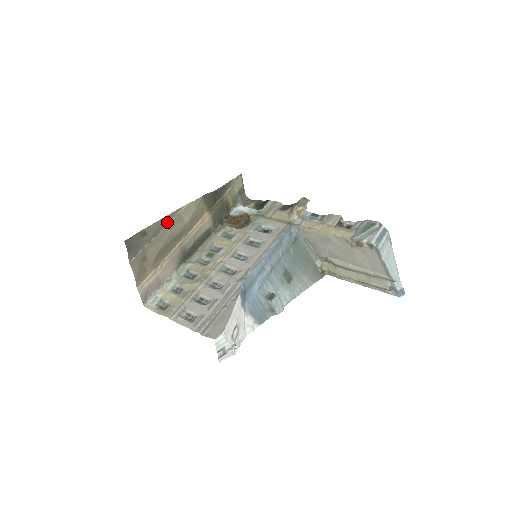
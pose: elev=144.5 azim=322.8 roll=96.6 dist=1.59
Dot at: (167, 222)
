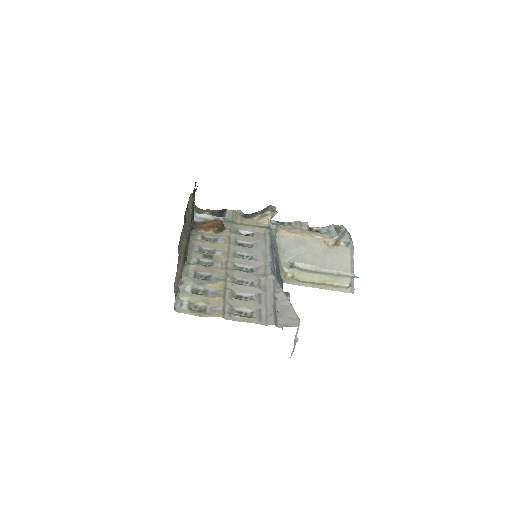
Dot at: occluded
